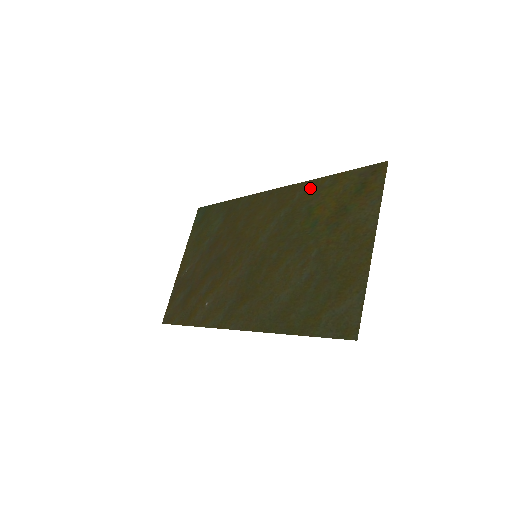
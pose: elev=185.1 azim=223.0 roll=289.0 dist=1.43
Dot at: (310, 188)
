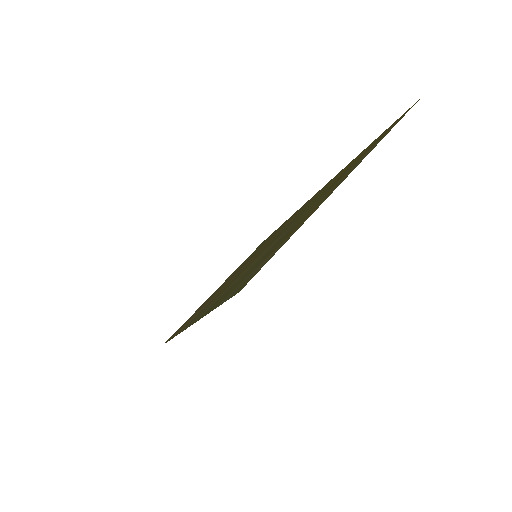
Dot at: occluded
